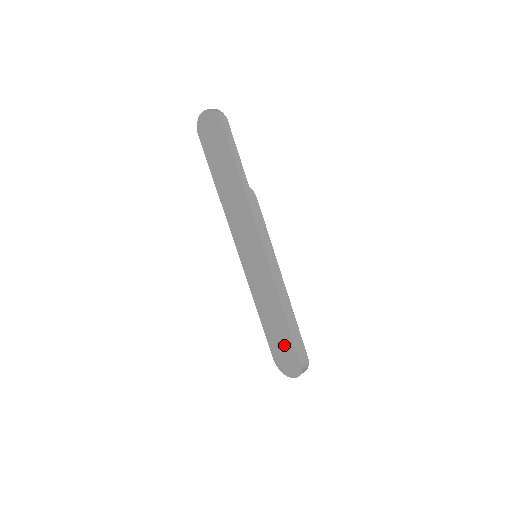
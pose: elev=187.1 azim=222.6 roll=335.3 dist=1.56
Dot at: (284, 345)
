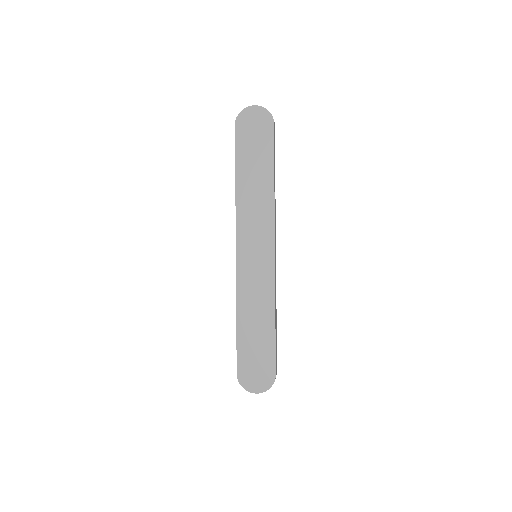
Dot at: (260, 354)
